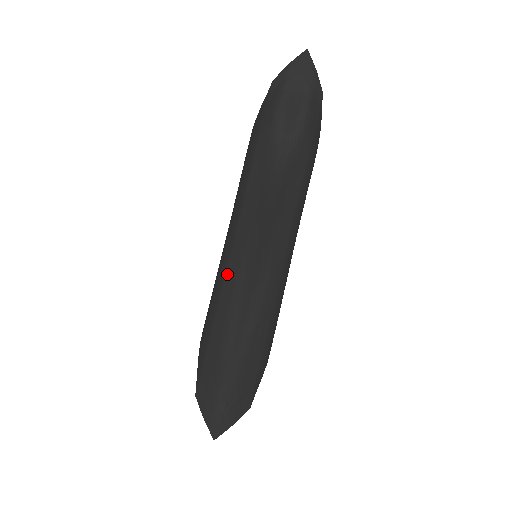
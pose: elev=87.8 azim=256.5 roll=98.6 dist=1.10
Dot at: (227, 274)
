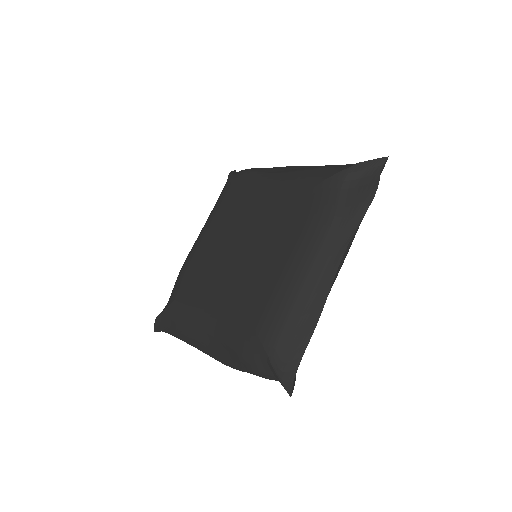
Dot at: (191, 331)
